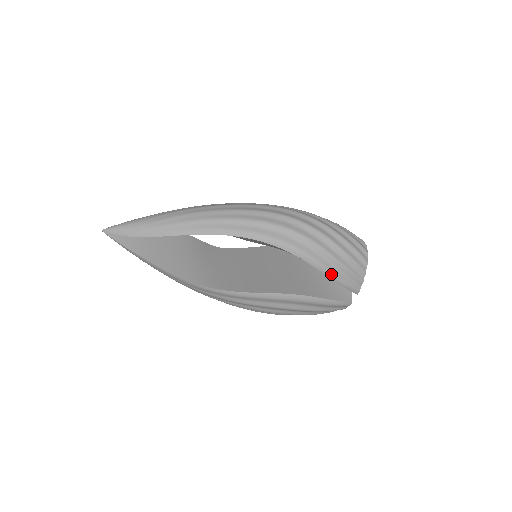
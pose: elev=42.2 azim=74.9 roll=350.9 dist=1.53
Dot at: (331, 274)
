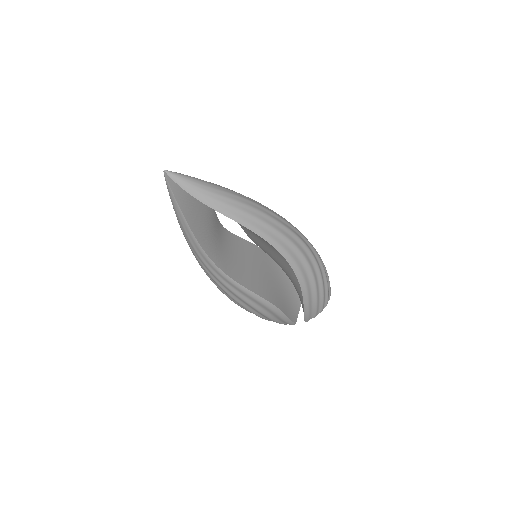
Dot at: (307, 304)
